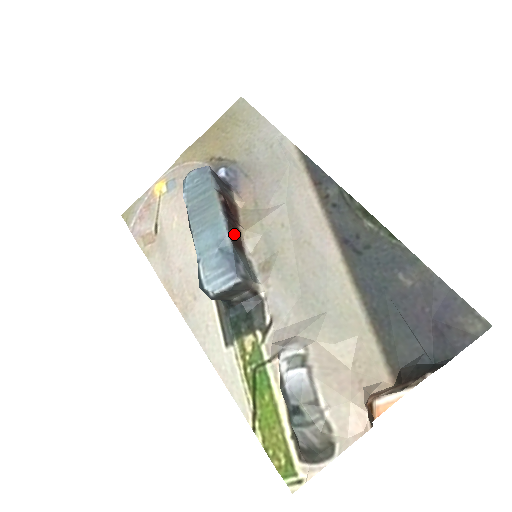
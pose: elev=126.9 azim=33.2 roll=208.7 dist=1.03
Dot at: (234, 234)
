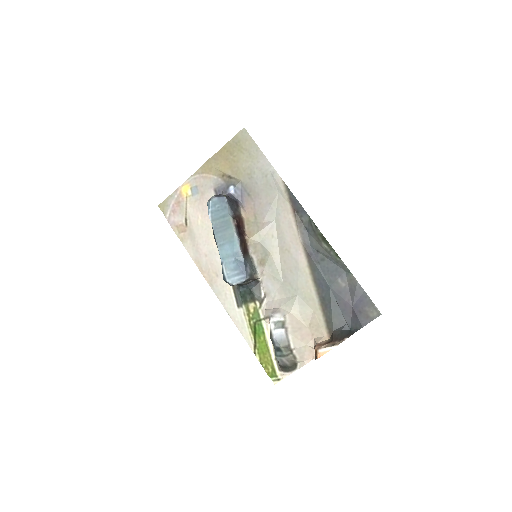
Dot at: (244, 247)
